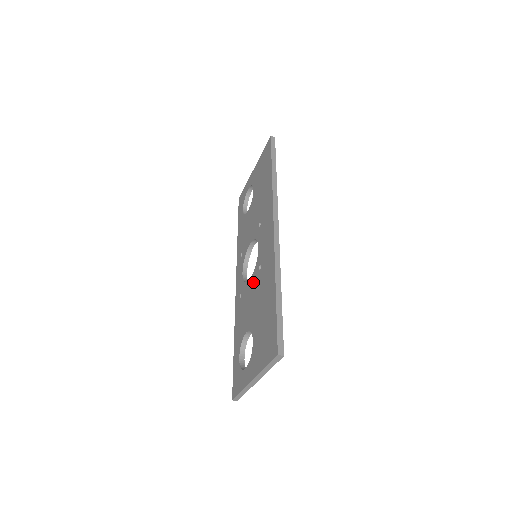
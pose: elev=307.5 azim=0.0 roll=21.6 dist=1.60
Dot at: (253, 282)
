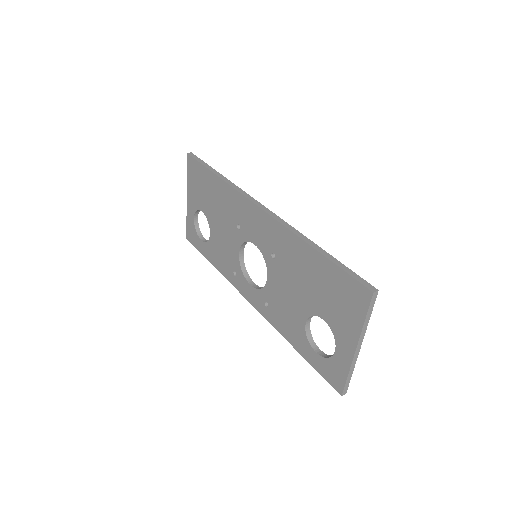
Dot at: (275, 276)
